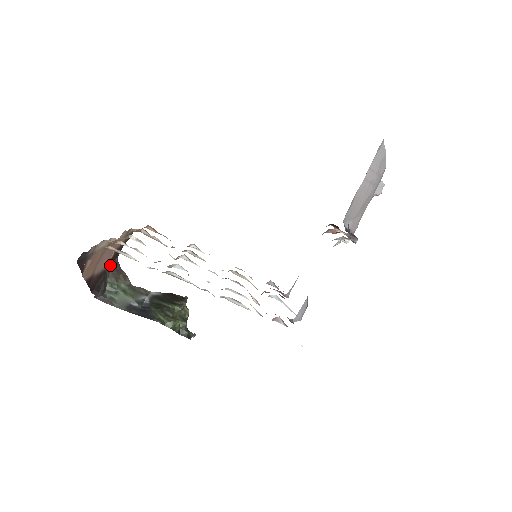
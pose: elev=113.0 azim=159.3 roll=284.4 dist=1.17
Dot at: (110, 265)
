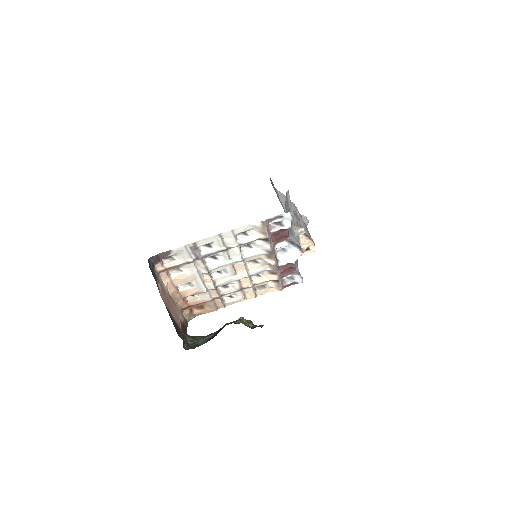
Dot at: (183, 333)
